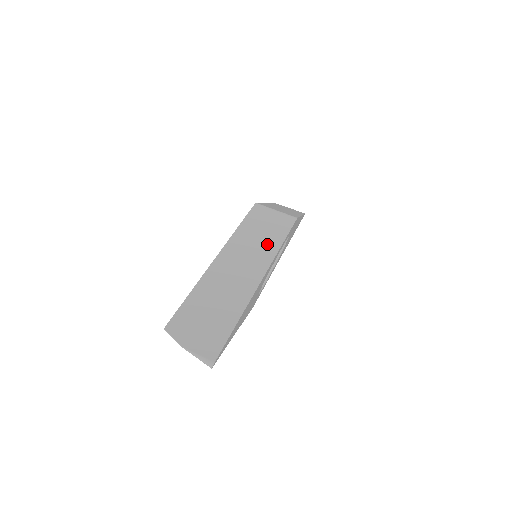
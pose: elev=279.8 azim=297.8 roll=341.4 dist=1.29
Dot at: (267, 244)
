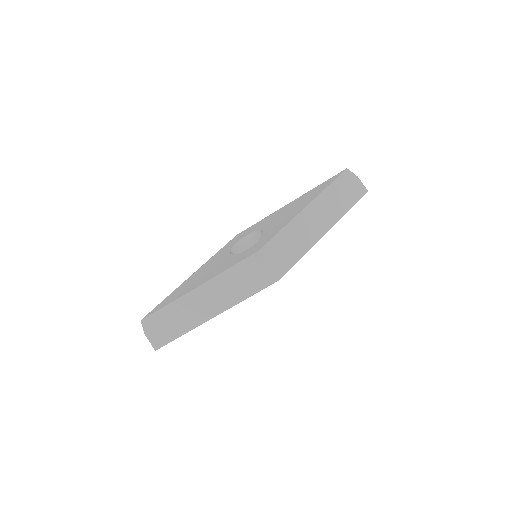
Dot at: (237, 293)
